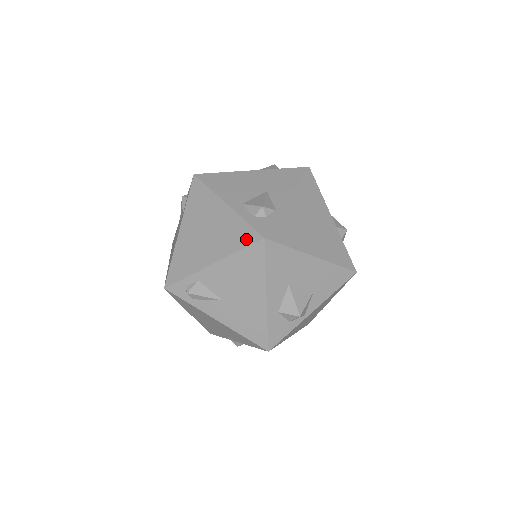
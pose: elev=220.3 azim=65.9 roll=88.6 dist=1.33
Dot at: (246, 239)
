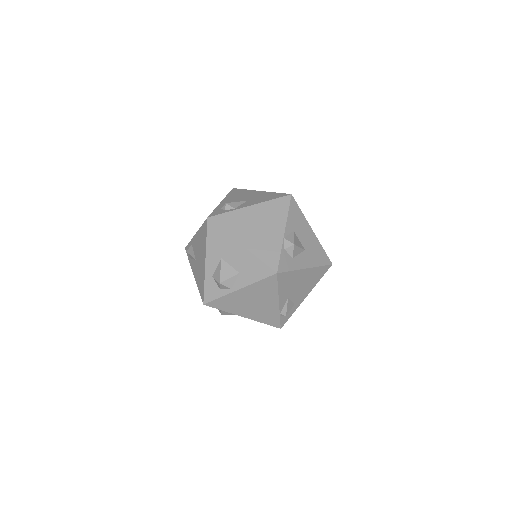
Dot at: occluded
